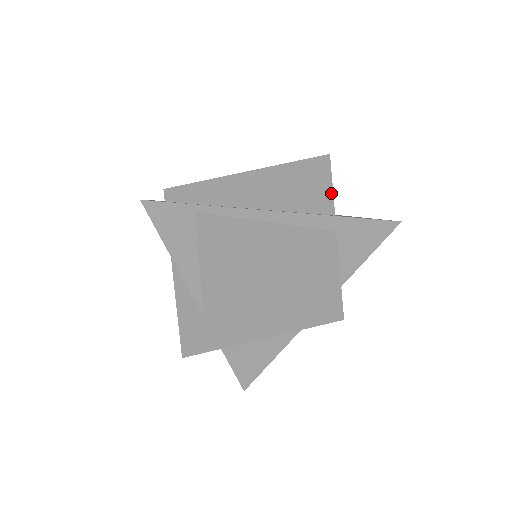
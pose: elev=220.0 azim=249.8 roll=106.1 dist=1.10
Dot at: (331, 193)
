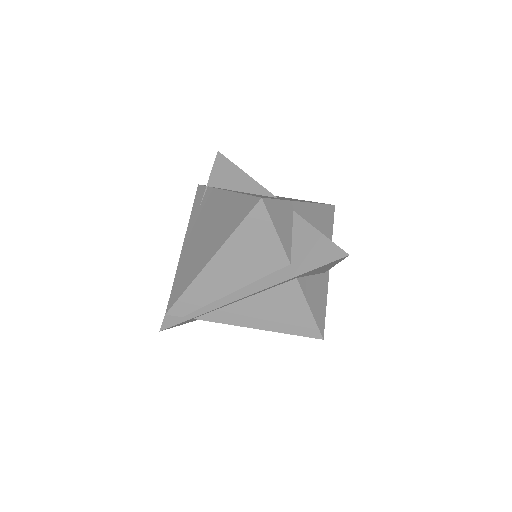
Dot at: (279, 244)
